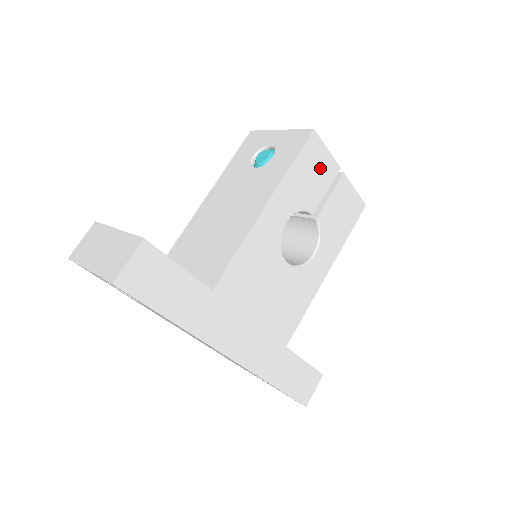
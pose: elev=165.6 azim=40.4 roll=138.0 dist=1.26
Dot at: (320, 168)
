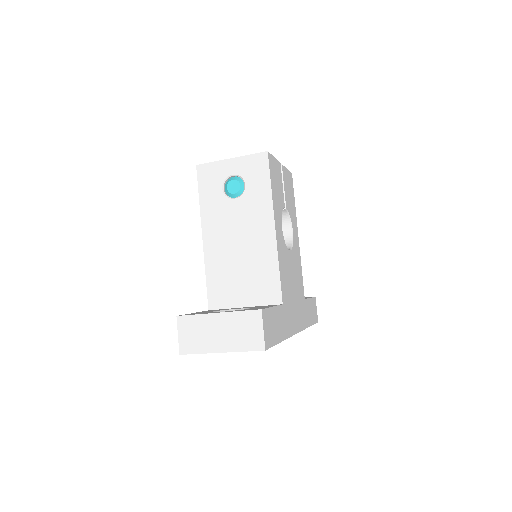
Dot at: (277, 174)
